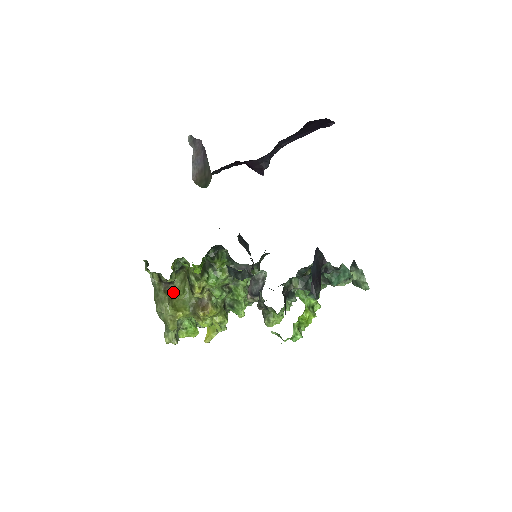
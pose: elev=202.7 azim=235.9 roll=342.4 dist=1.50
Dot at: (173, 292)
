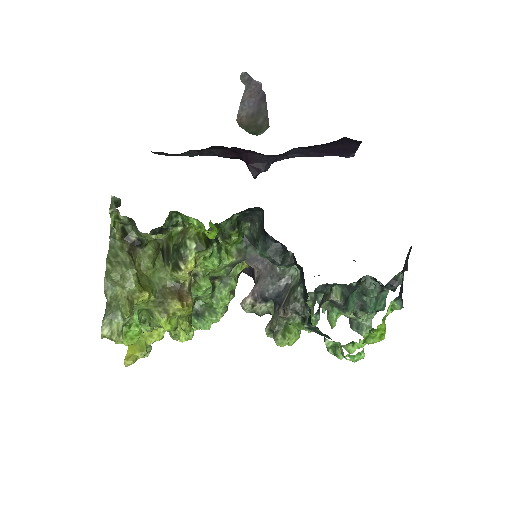
Dot at: (138, 261)
